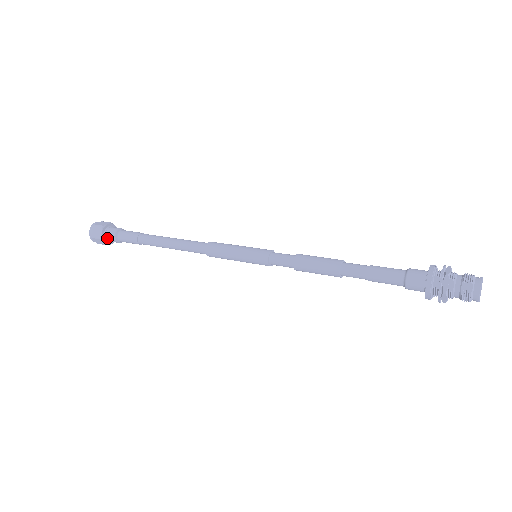
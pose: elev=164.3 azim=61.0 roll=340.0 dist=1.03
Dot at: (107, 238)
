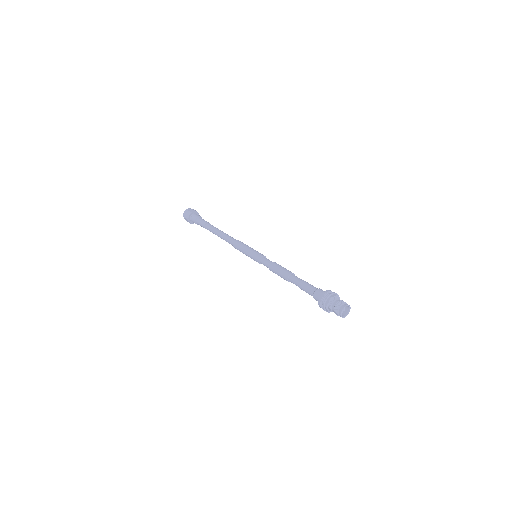
Dot at: occluded
